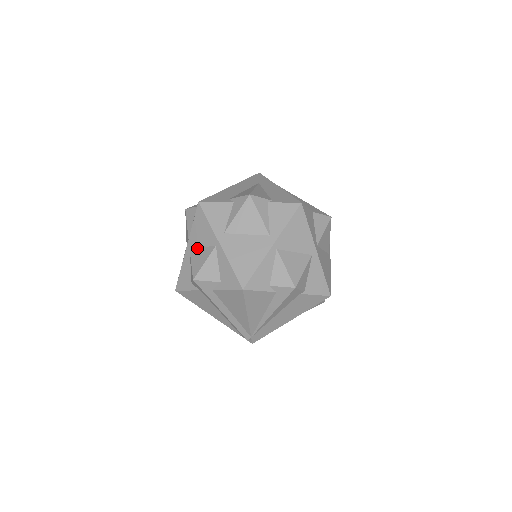
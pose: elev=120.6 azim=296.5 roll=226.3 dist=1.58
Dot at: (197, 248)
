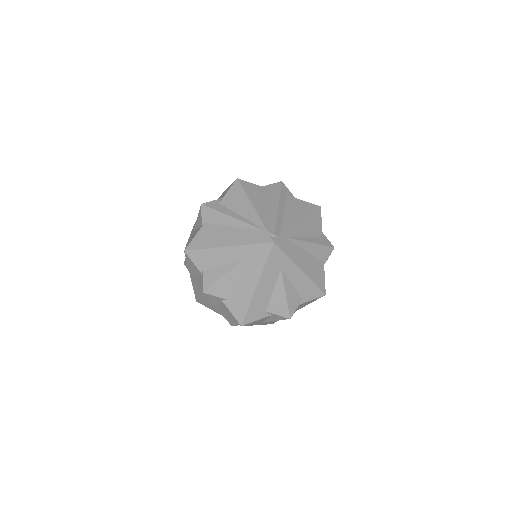
Dot at: occluded
